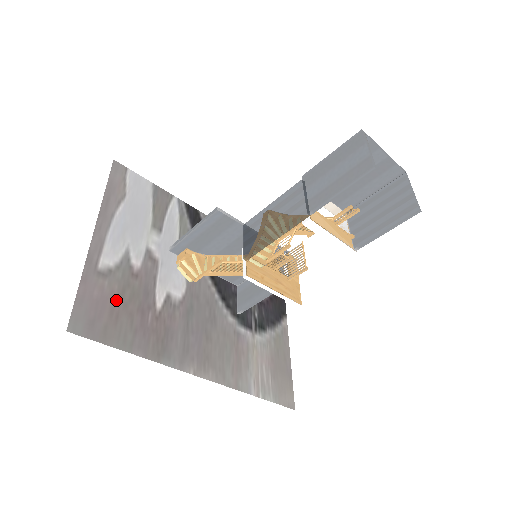
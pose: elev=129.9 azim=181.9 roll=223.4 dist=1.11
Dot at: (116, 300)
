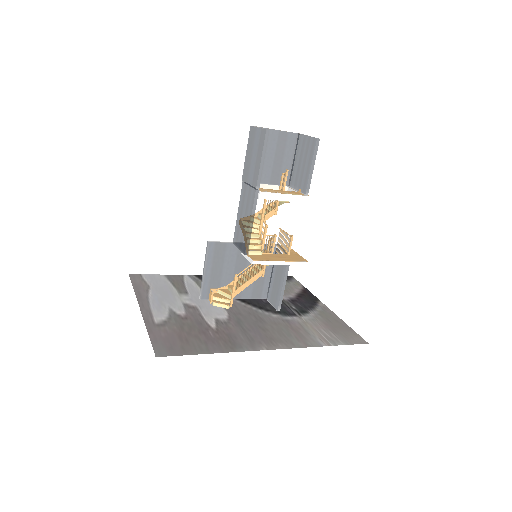
Dot at: (180, 333)
